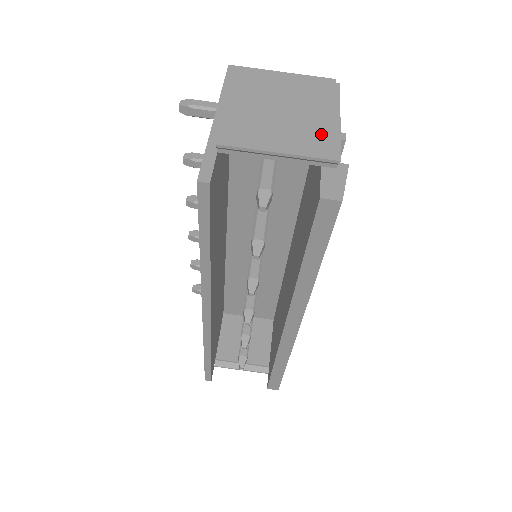
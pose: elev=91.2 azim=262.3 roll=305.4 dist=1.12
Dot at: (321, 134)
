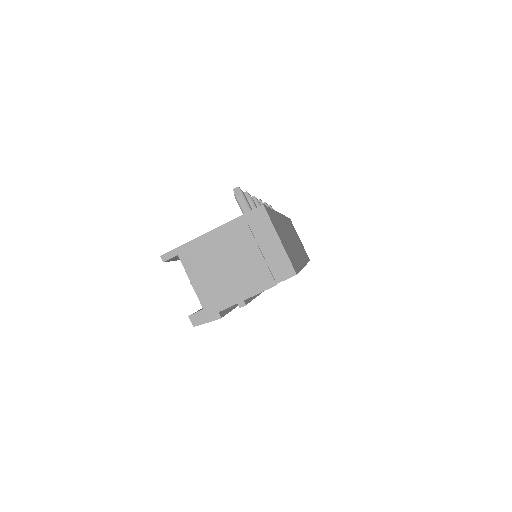
Dot at: (221, 298)
